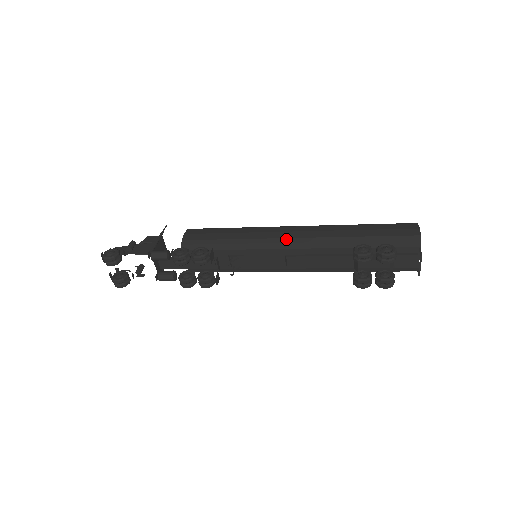
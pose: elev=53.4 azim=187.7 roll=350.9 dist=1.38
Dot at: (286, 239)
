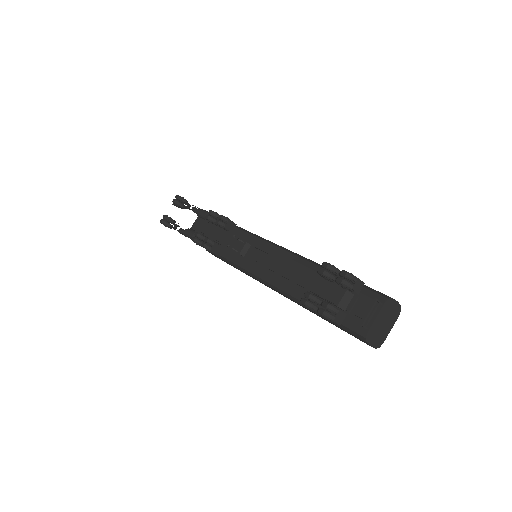
Dot at: (287, 249)
